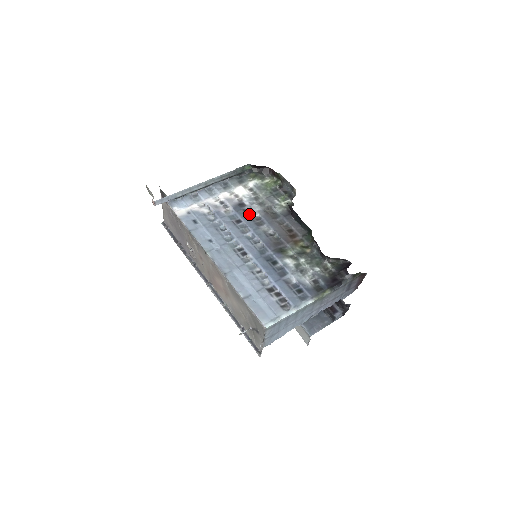
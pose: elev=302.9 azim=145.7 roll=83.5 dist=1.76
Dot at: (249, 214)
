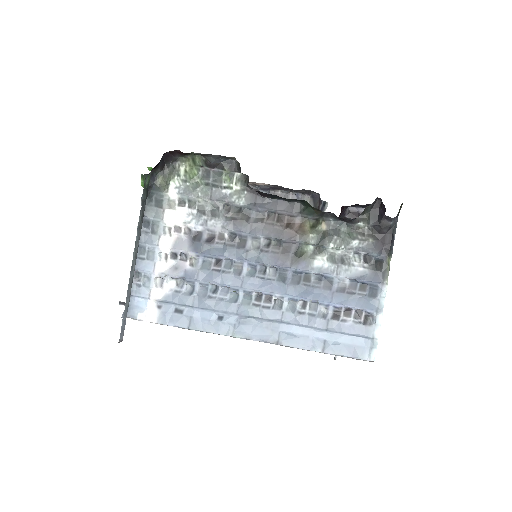
Dot at: (218, 242)
